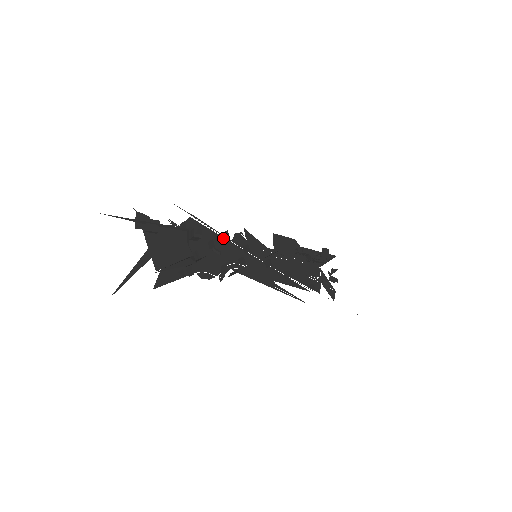
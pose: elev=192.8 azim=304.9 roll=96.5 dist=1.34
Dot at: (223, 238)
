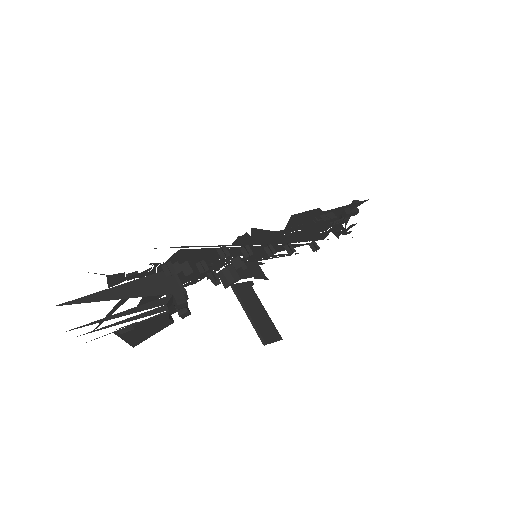
Dot at: (220, 248)
